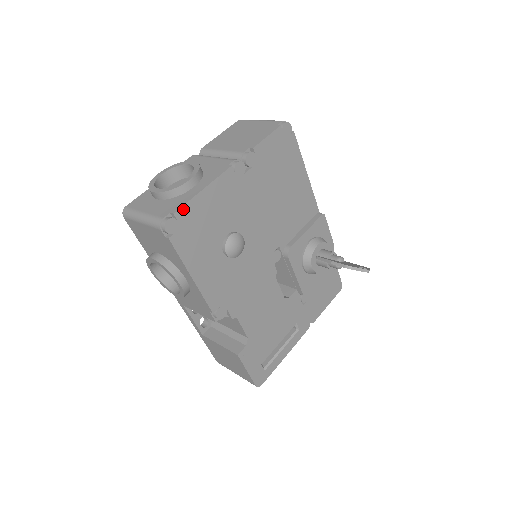
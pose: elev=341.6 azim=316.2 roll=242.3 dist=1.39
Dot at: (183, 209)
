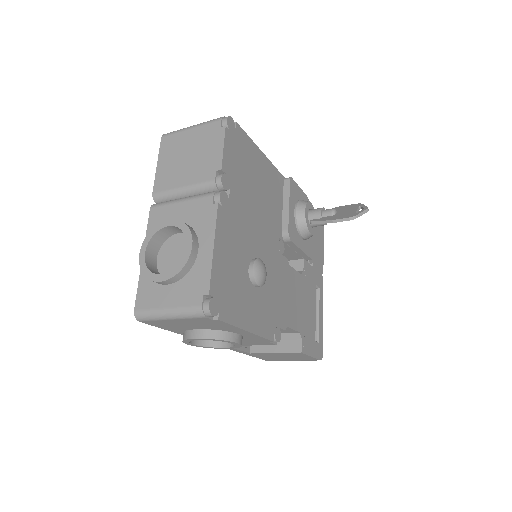
Dot at: (212, 282)
